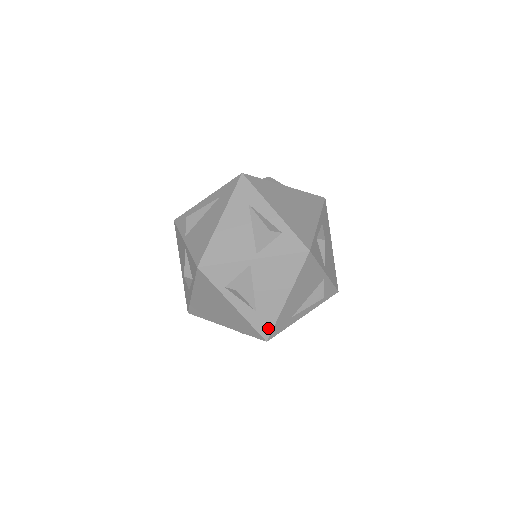
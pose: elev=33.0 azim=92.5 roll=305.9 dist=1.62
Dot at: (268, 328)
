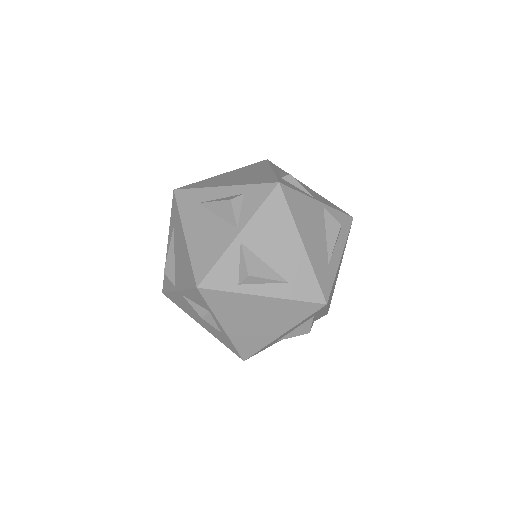
Dot at: (315, 289)
